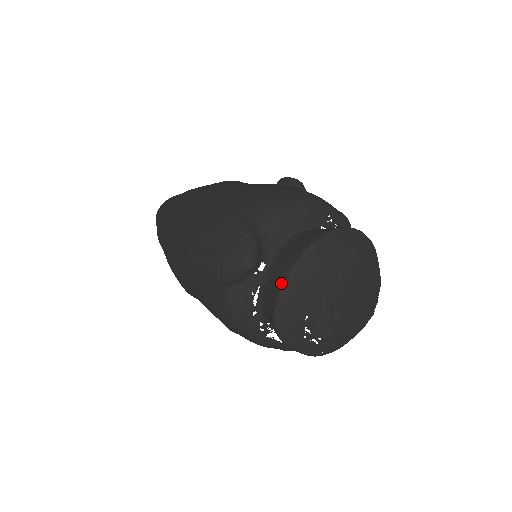
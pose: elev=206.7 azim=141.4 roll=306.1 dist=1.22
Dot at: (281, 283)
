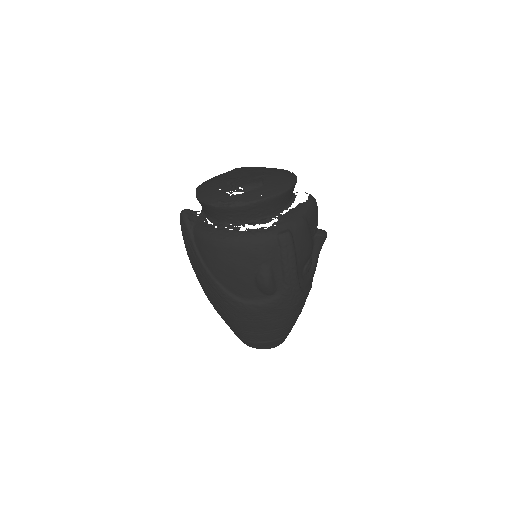
Dot at: occluded
